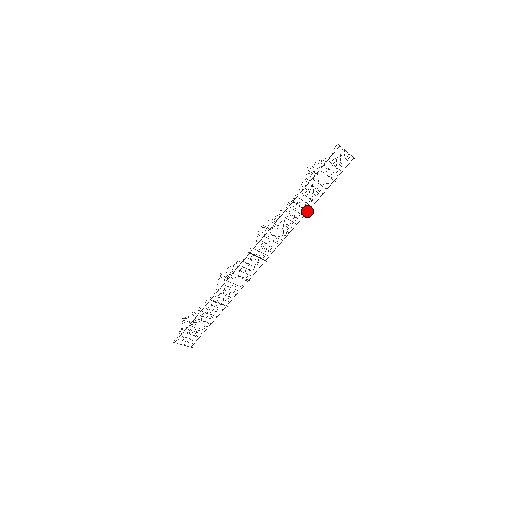
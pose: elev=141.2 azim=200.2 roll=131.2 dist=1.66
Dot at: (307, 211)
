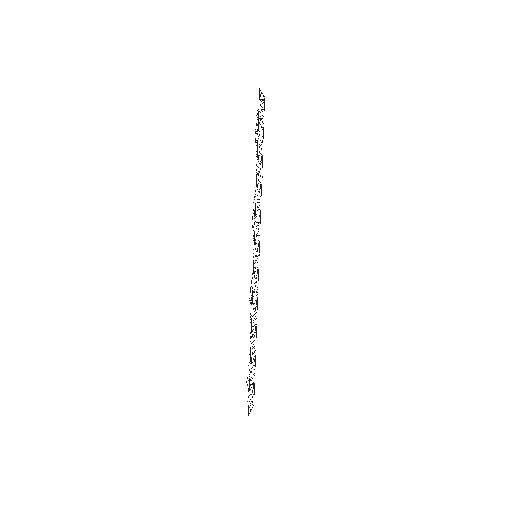
Dot at: occluded
